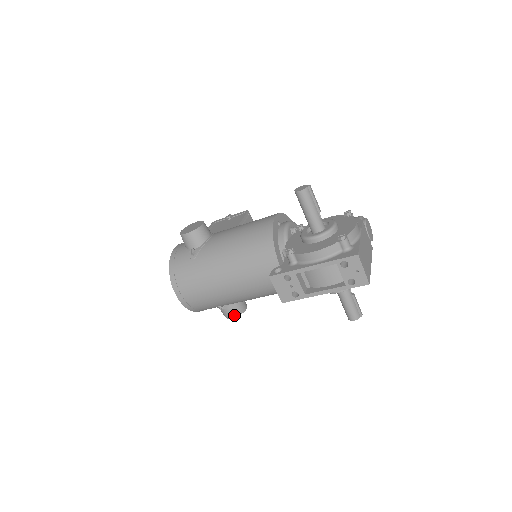
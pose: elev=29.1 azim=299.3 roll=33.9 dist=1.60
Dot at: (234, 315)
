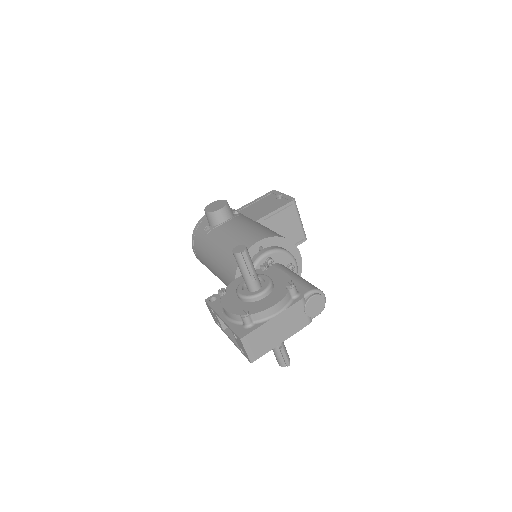
Dot at: occluded
